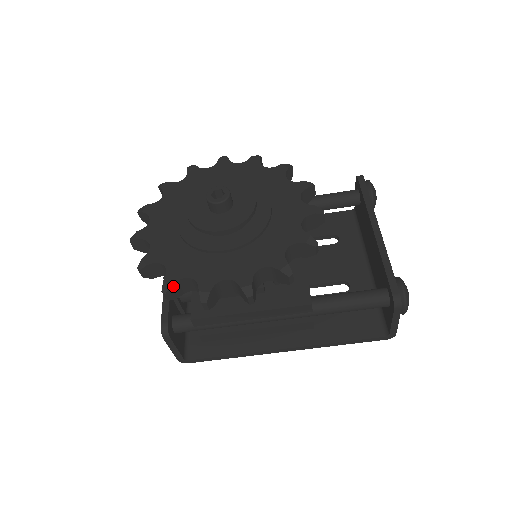
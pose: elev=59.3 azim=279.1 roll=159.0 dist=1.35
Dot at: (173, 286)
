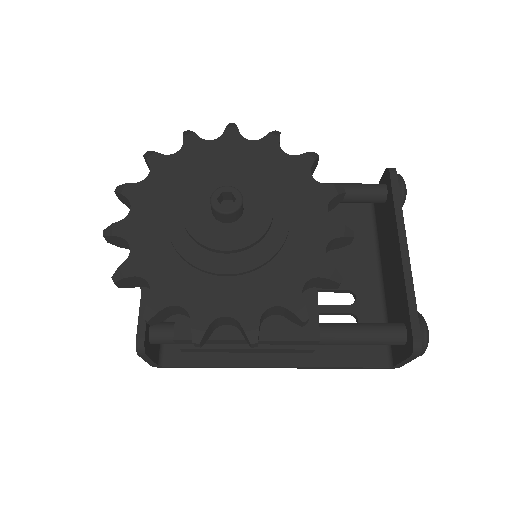
Dot at: (158, 313)
